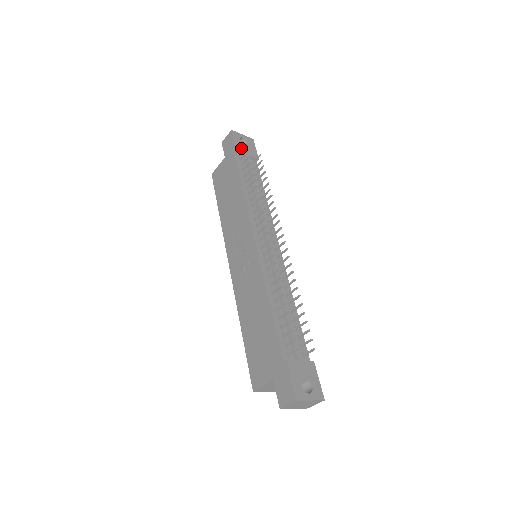
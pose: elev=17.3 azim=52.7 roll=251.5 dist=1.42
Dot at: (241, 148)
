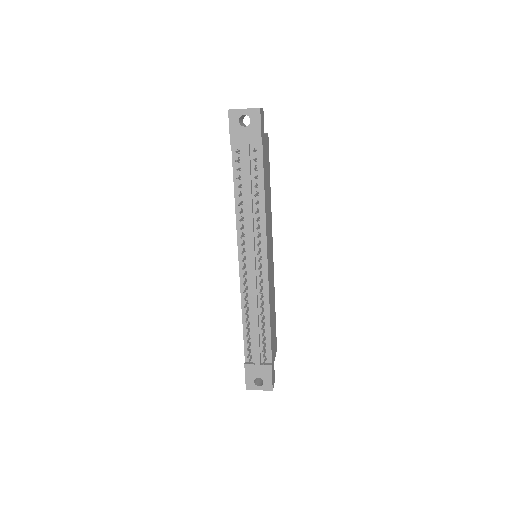
Dot at: (238, 137)
